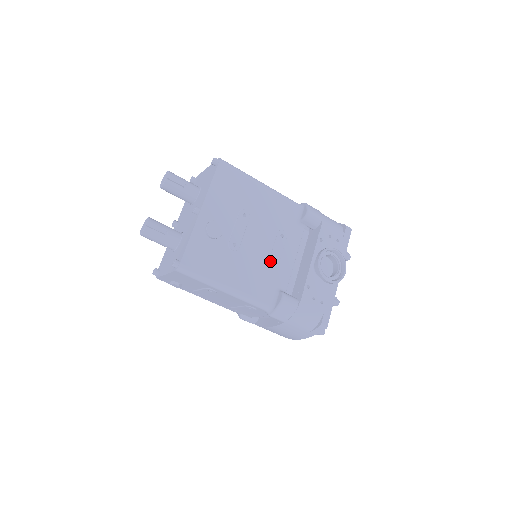
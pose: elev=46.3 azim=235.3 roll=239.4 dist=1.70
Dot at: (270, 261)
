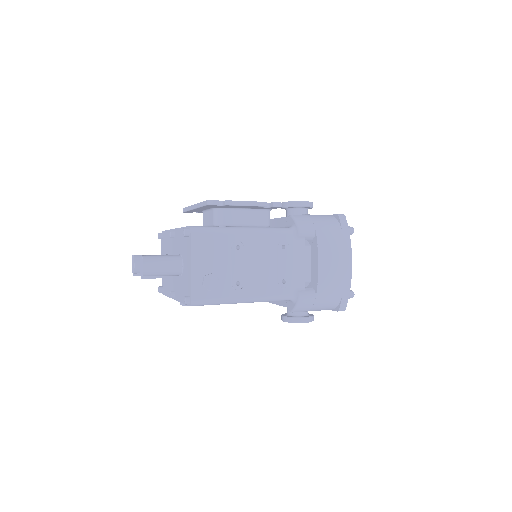
Dot at: occluded
